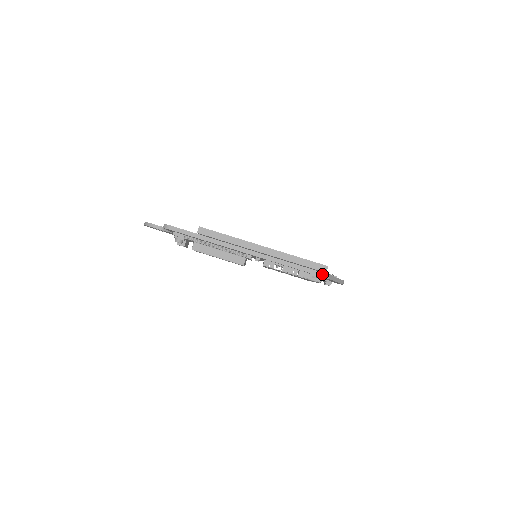
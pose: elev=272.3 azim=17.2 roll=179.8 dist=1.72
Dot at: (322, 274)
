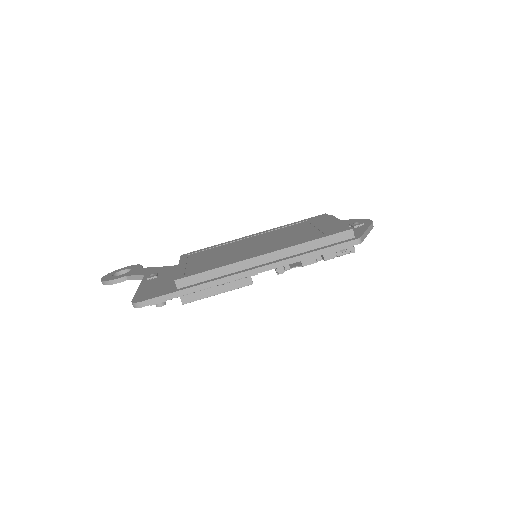
Dot at: (352, 243)
